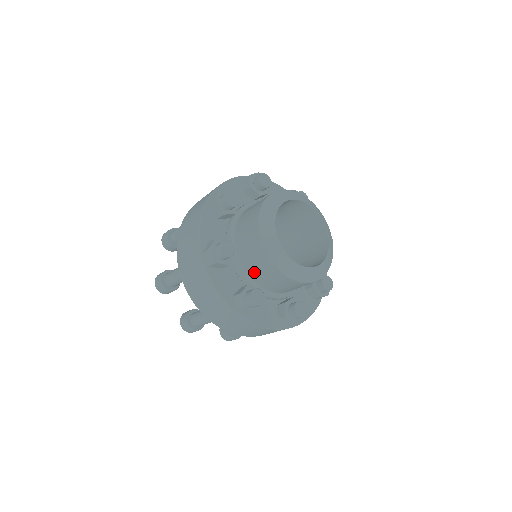
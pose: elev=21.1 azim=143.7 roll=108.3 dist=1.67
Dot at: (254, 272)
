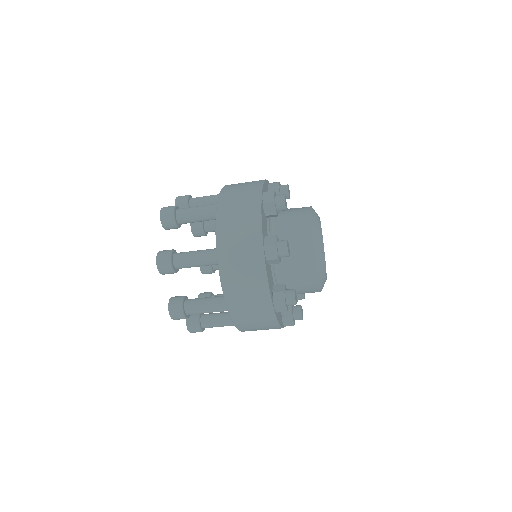
Dot at: occluded
